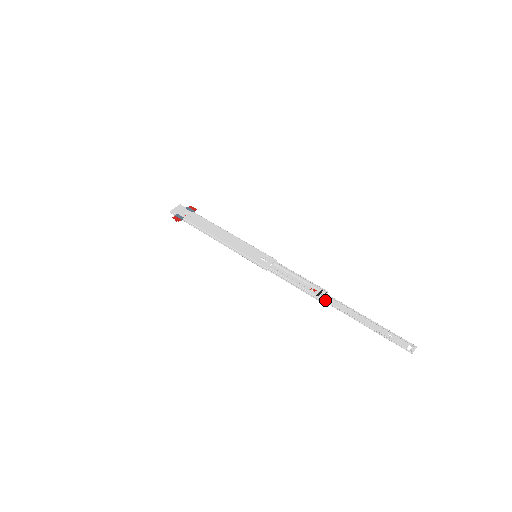
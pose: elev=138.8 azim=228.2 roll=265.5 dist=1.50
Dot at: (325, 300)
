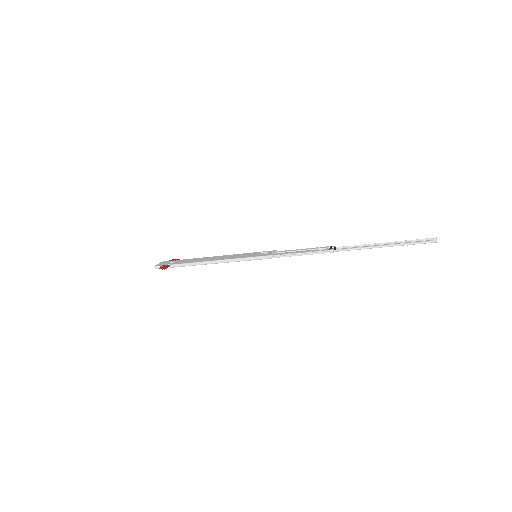
Dot at: (338, 249)
